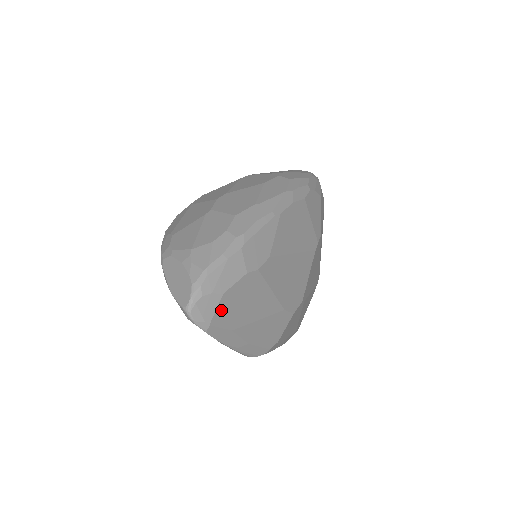
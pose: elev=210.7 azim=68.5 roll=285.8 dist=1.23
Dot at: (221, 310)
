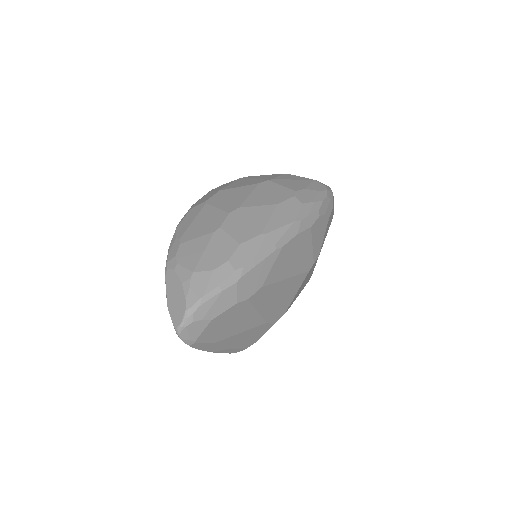
Dot at: (207, 331)
